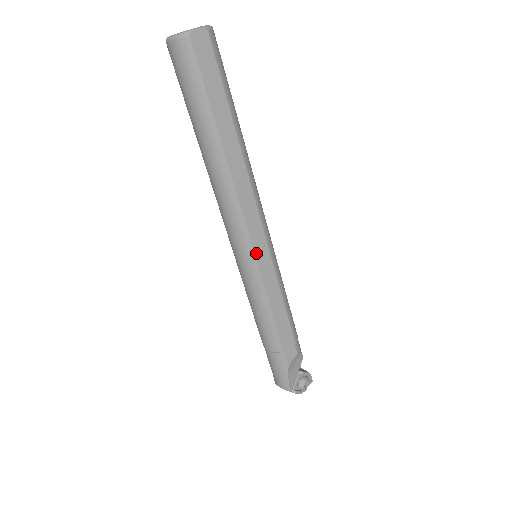
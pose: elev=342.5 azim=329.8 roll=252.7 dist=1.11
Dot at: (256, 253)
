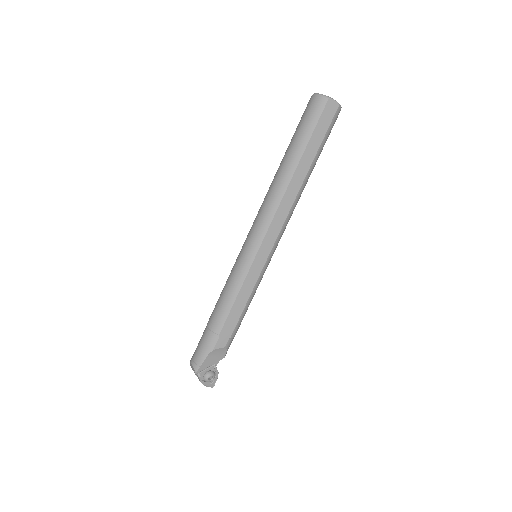
Dot at: (260, 249)
